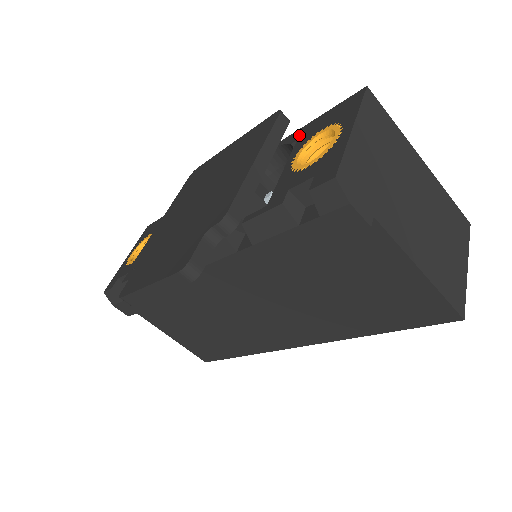
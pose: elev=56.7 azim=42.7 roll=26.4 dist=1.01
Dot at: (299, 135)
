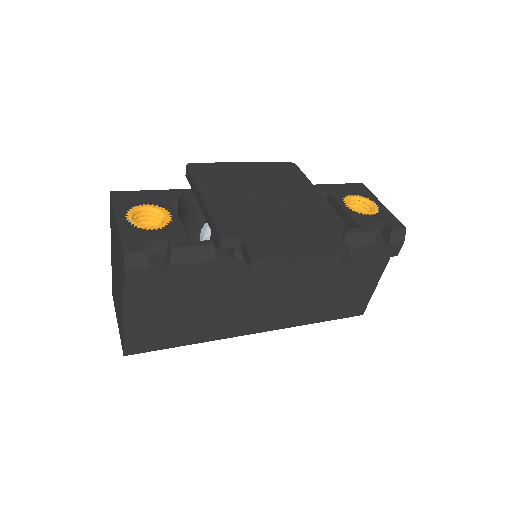
Dot at: (327, 189)
